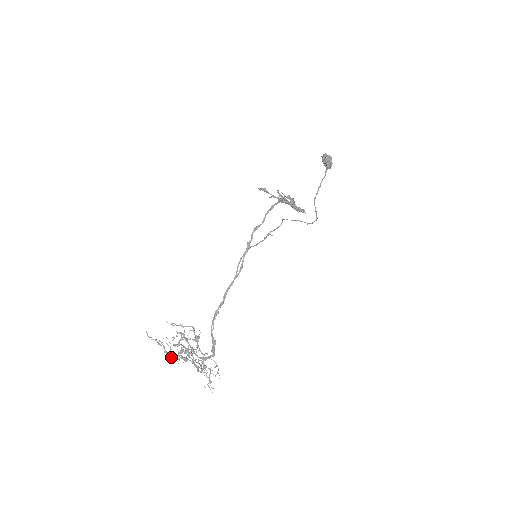
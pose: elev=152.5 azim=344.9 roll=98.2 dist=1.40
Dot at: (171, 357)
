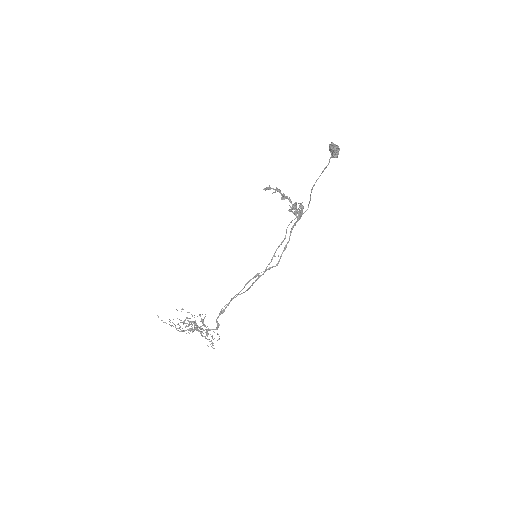
Dot at: occluded
